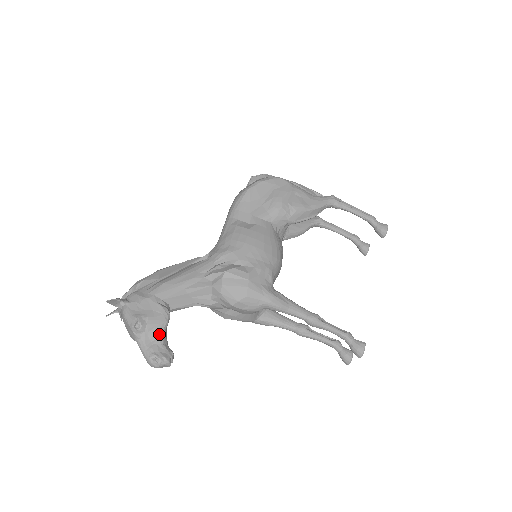
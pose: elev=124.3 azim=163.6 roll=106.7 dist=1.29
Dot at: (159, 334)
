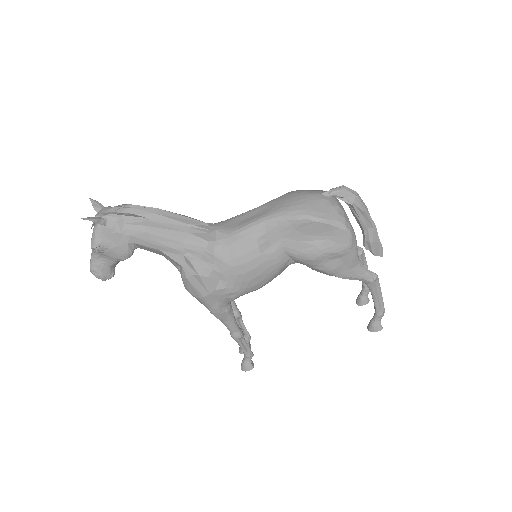
Dot at: (111, 262)
